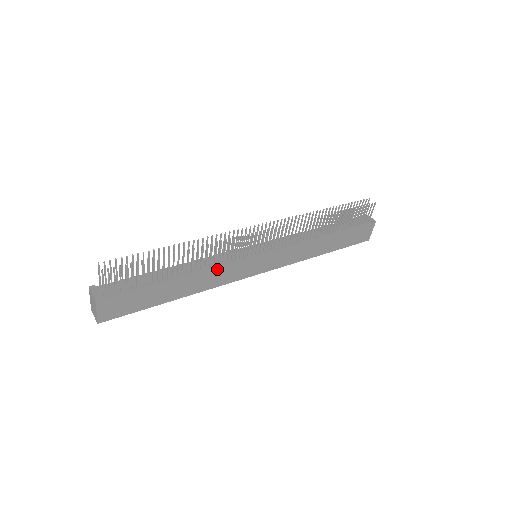
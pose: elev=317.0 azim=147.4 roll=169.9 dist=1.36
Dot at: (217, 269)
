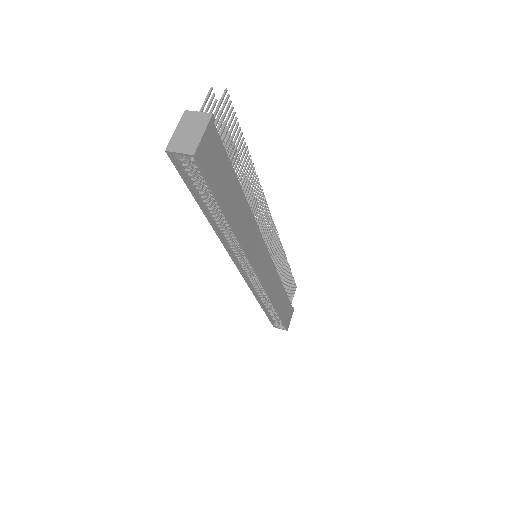
Dot at: (254, 224)
